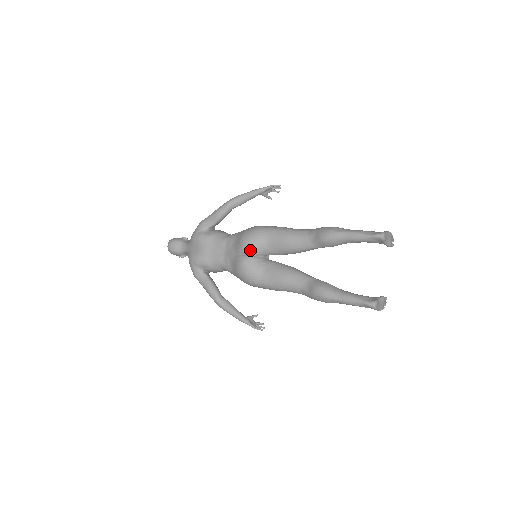
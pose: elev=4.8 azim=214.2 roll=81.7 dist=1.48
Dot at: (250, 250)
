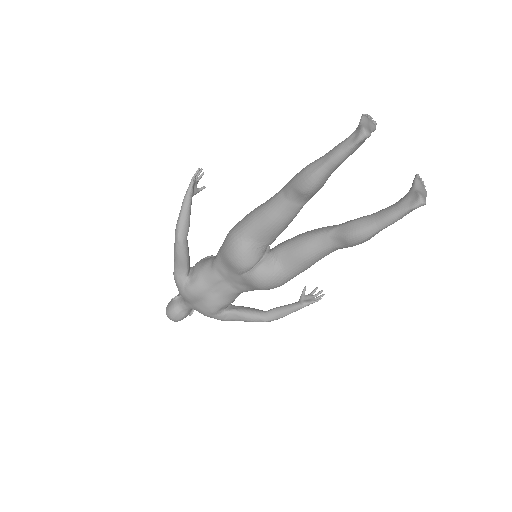
Dot at: (250, 264)
